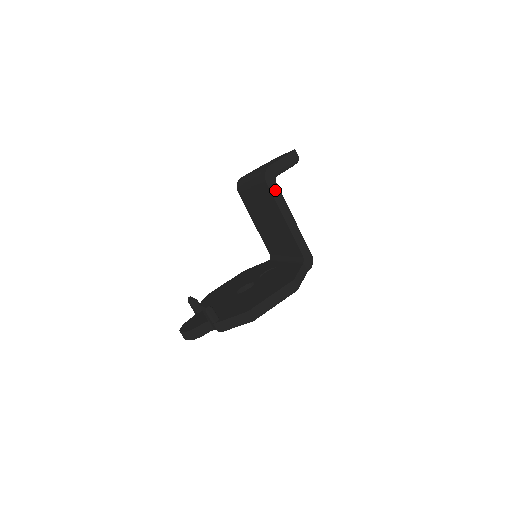
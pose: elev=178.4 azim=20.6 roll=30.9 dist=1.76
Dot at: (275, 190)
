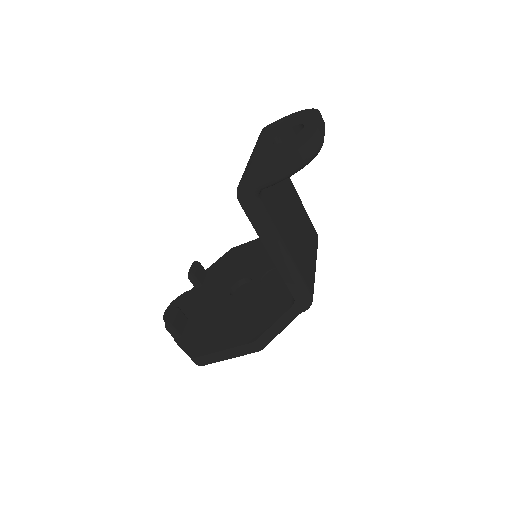
Dot at: (253, 213)
